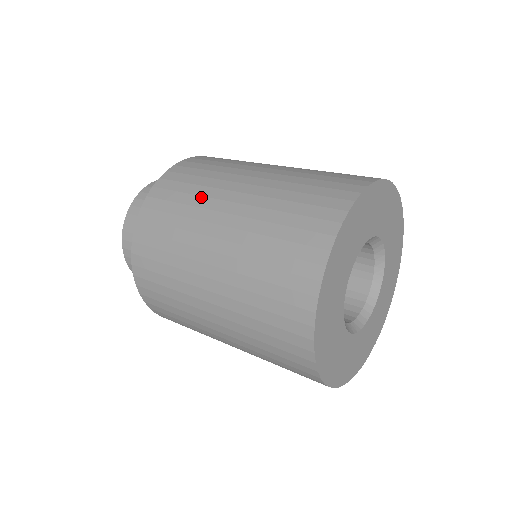
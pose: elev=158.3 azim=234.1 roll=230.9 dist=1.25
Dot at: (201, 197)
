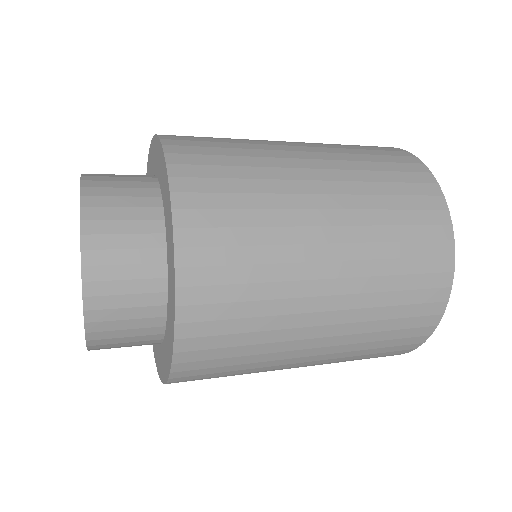
Dot at: (269, 180)
